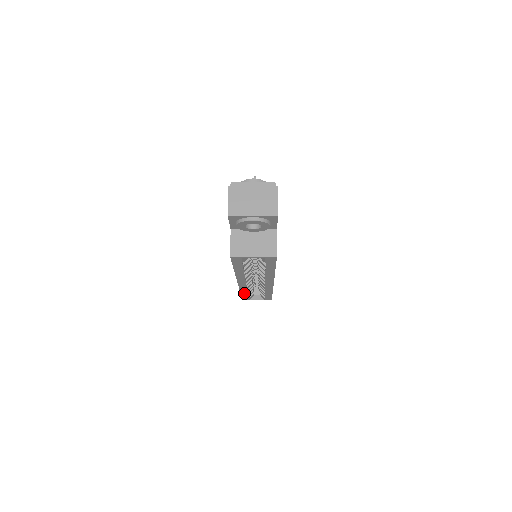
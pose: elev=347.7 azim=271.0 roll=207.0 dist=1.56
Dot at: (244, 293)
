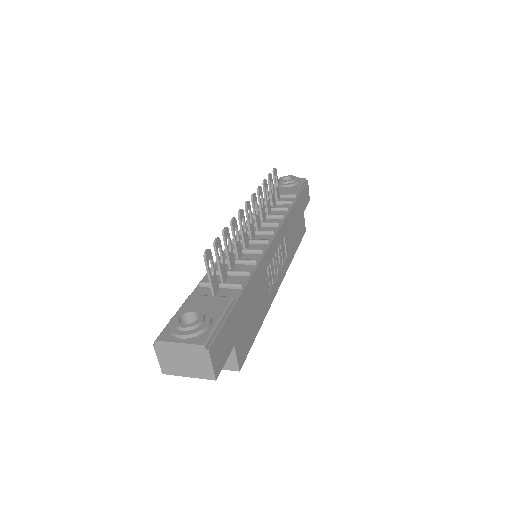
Dot at: occluded
